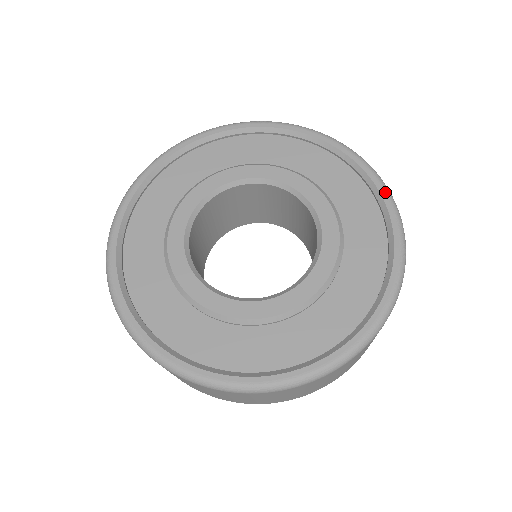
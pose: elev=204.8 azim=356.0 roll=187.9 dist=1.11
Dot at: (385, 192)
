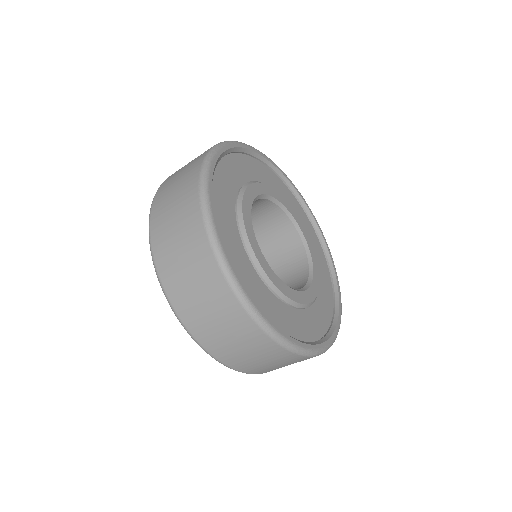
Dot at: (341, 308)
